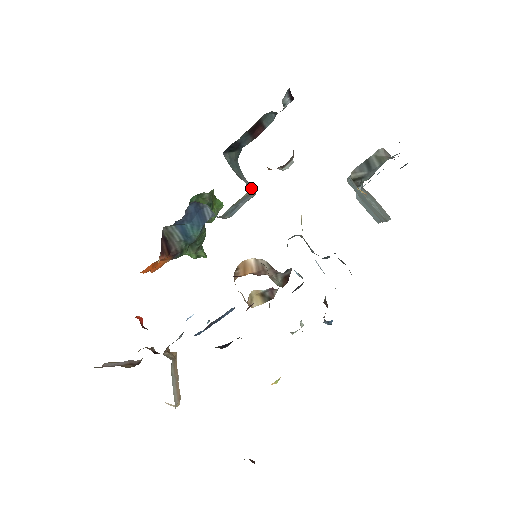
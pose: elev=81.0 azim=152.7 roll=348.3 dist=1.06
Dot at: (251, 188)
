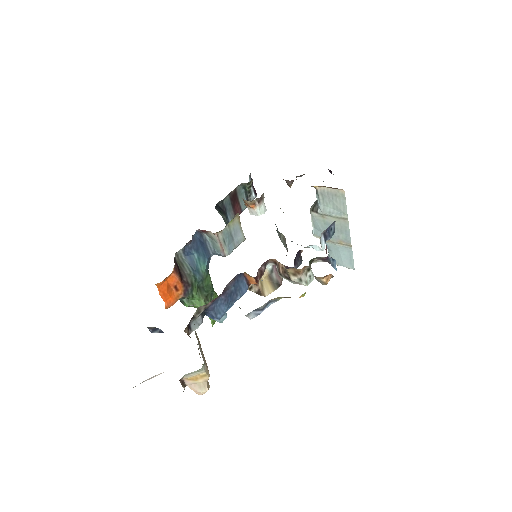
Dot at: occluded
